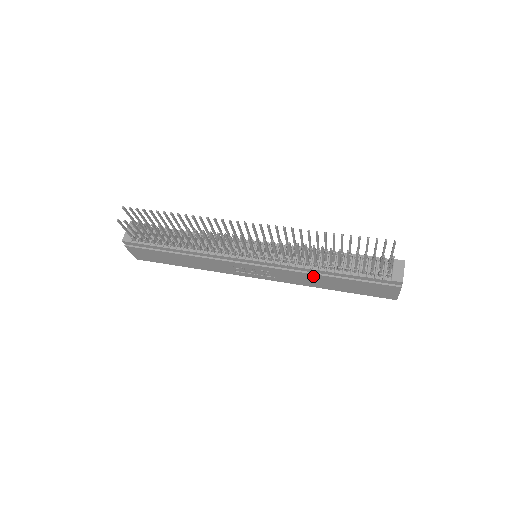
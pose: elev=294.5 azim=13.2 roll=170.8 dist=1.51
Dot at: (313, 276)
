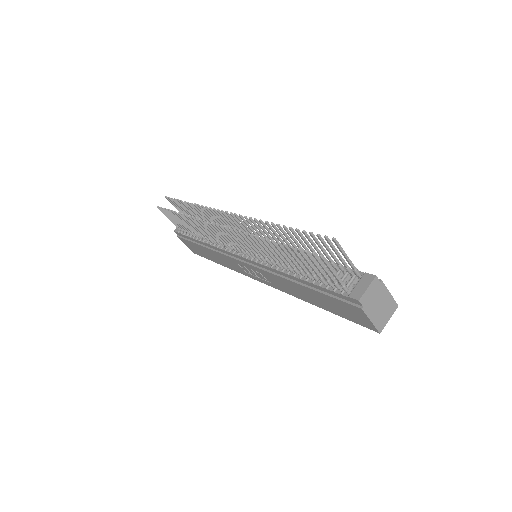
Dot at: (289, 282)
